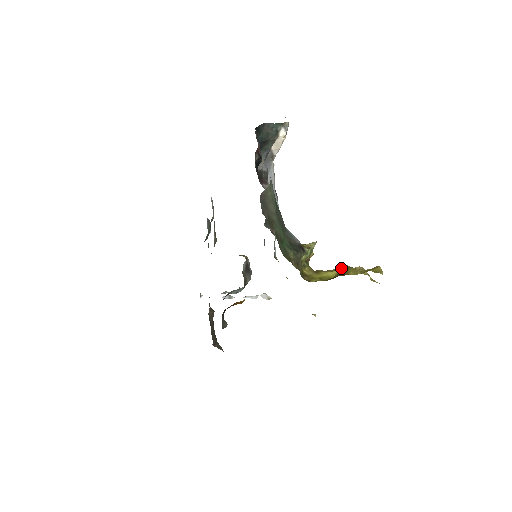
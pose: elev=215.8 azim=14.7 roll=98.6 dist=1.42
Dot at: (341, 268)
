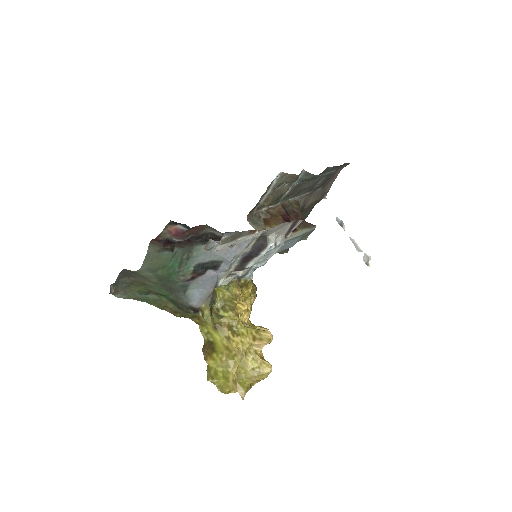
Dot at: (234, 350)
